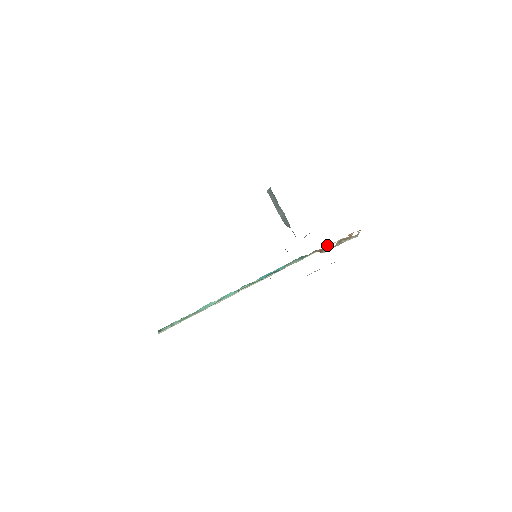
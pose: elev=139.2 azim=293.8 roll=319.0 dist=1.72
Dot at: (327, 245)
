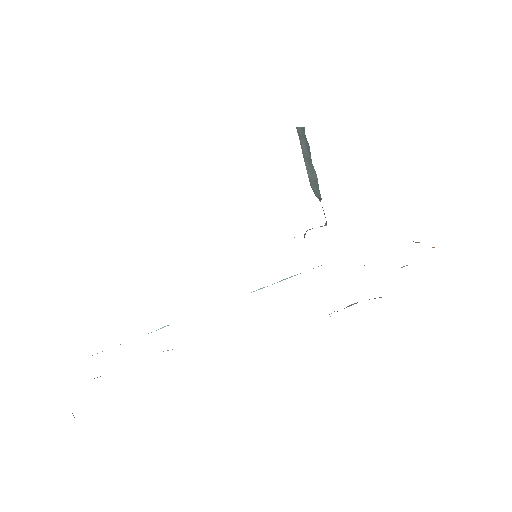
Dot at: occluded
